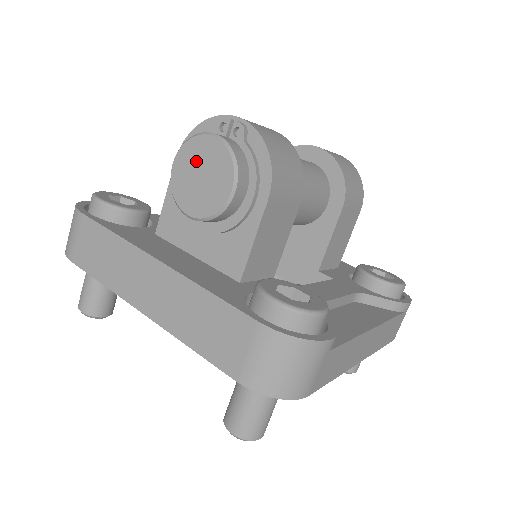
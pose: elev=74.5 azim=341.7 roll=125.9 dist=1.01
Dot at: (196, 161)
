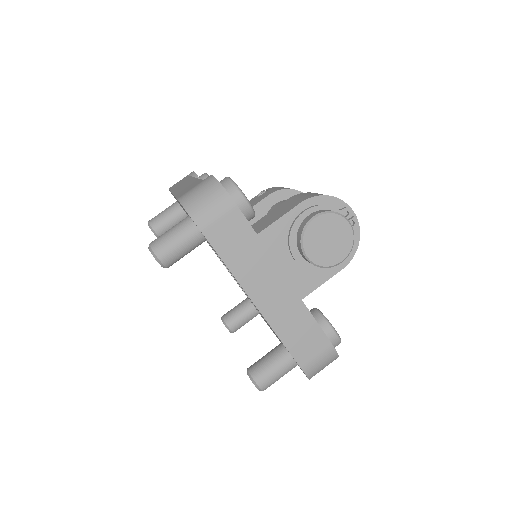
Dot at: (332, 229)
